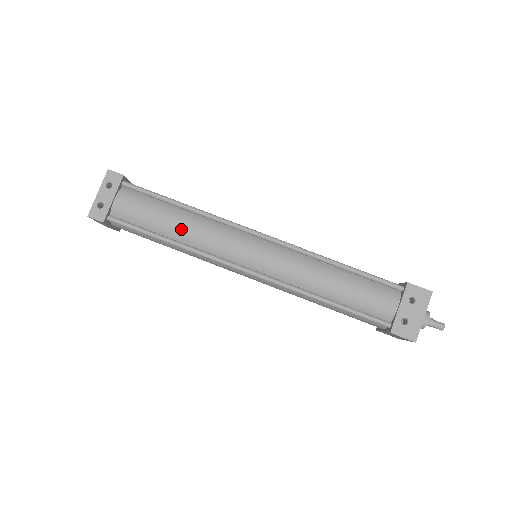
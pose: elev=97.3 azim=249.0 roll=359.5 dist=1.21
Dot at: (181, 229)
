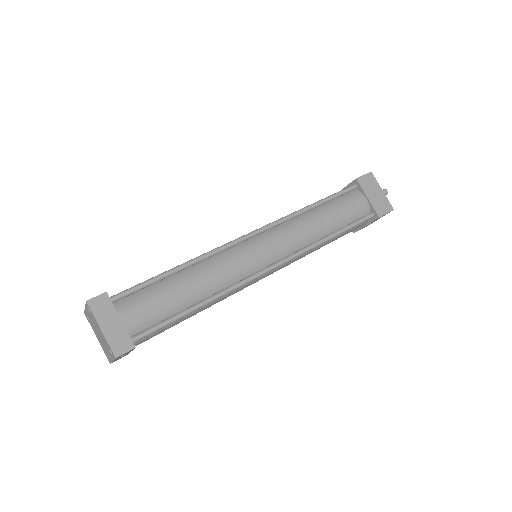
Dot at: occluded
